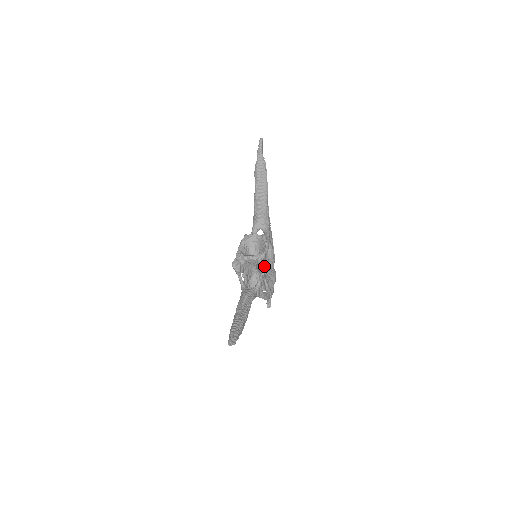
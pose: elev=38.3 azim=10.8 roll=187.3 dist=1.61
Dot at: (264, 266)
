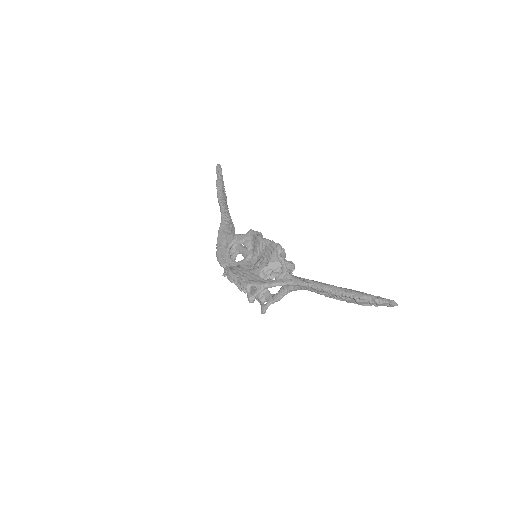
Dot at: (294, 266)
